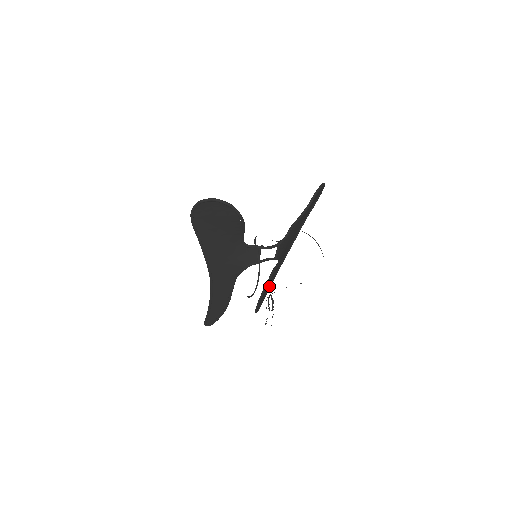
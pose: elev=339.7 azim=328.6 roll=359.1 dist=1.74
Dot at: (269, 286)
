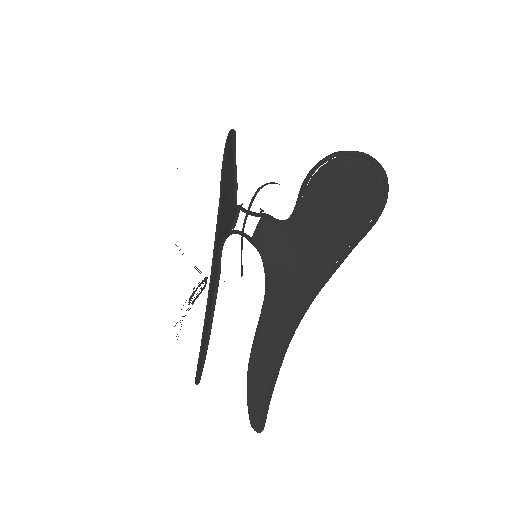
Dot at: (277, 367)
